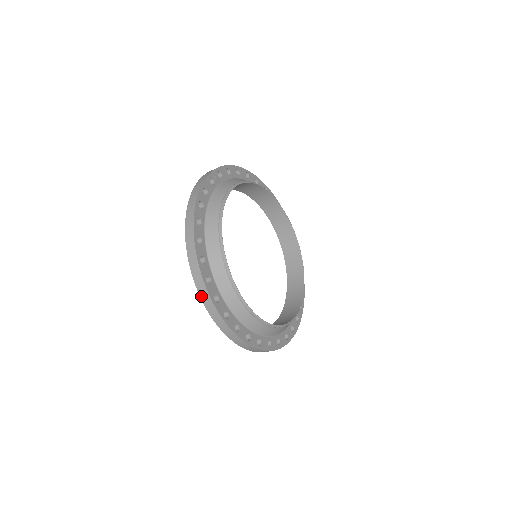
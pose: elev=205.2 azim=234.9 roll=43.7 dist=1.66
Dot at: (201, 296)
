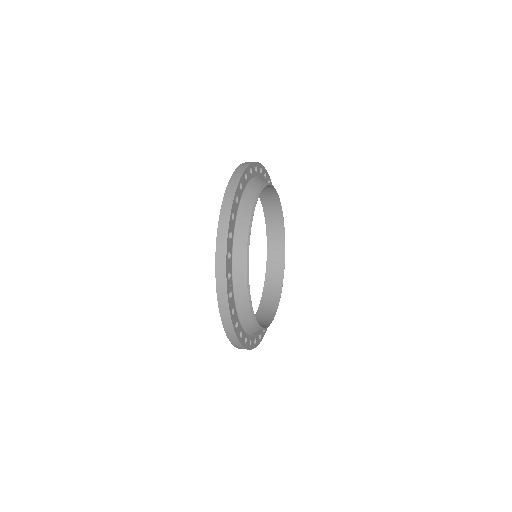
Dot at: occluded
